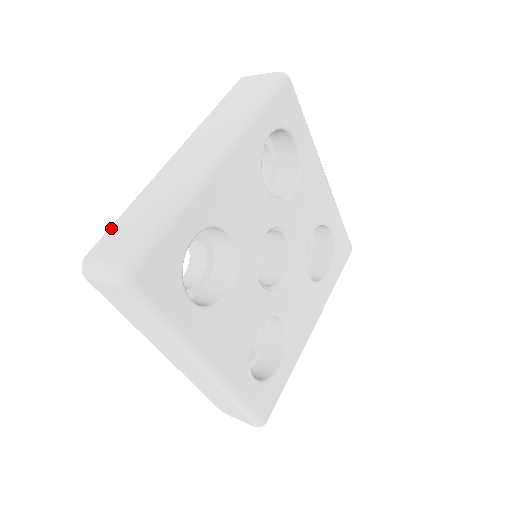
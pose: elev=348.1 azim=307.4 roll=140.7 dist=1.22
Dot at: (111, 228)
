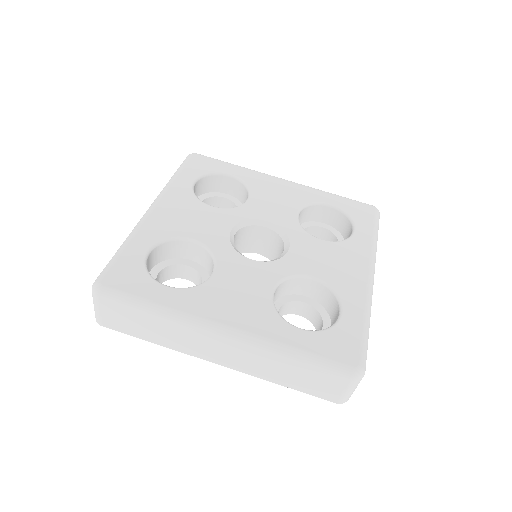
Dot at: occluded
